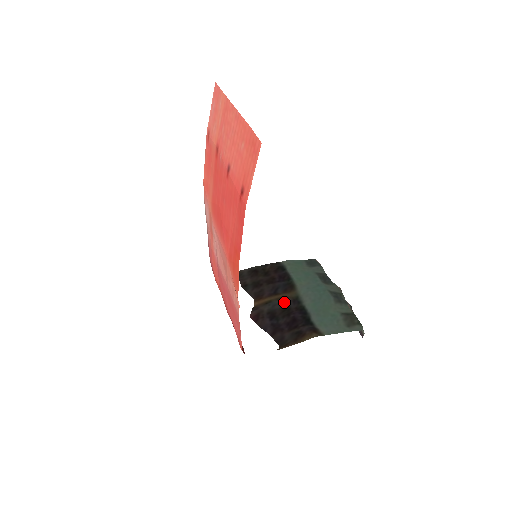
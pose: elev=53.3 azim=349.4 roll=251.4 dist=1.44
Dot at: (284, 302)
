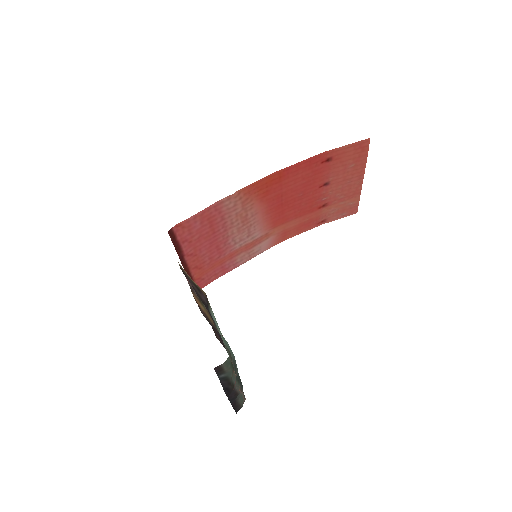
Dot at: occluded
